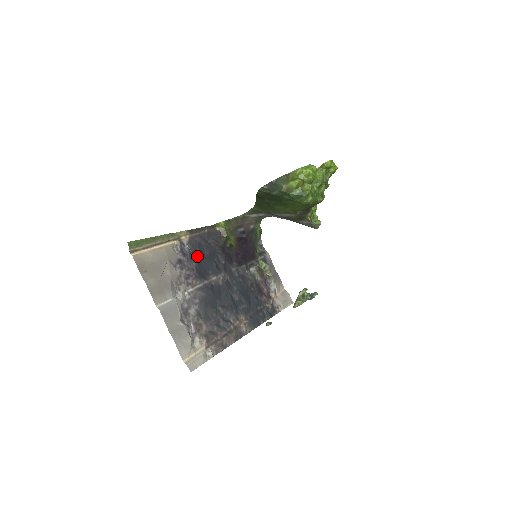
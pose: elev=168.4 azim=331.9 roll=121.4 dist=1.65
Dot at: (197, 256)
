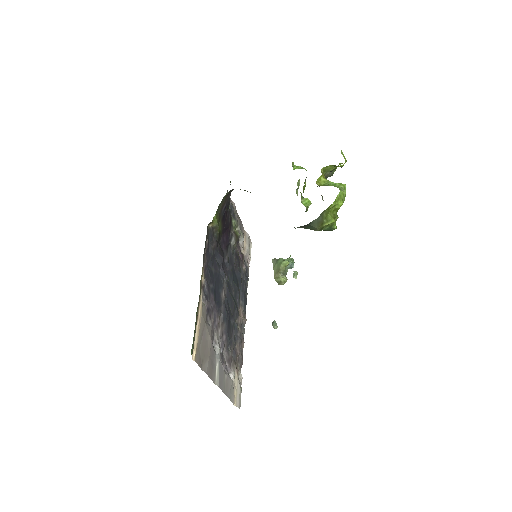
Dot at: (211, 285)
